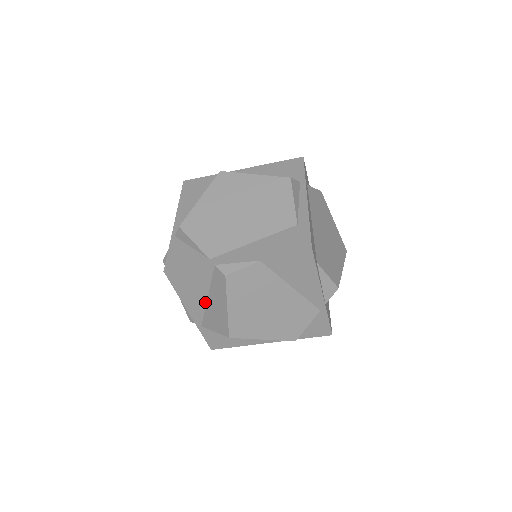
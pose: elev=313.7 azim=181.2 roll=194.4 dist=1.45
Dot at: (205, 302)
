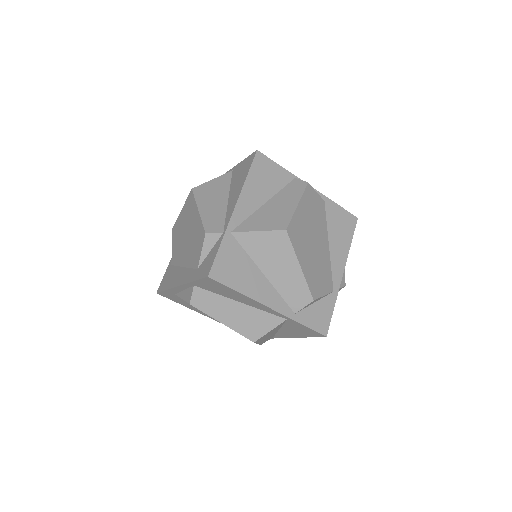
Dot at: (259, 206)
